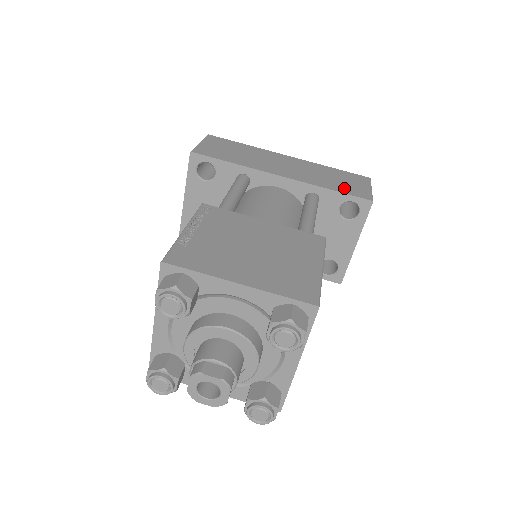
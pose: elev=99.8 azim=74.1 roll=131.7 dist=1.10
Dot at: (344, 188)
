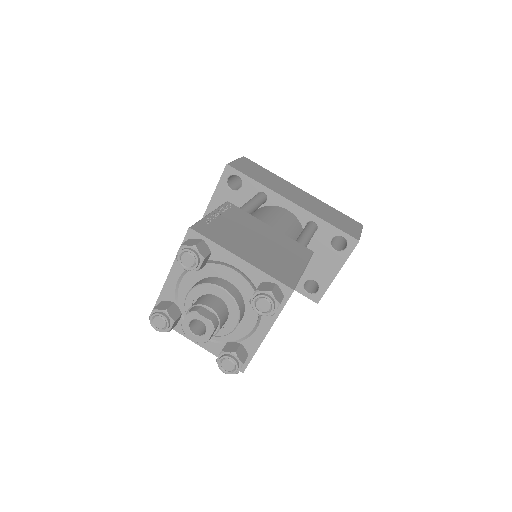
Dot at: (339, 225)
